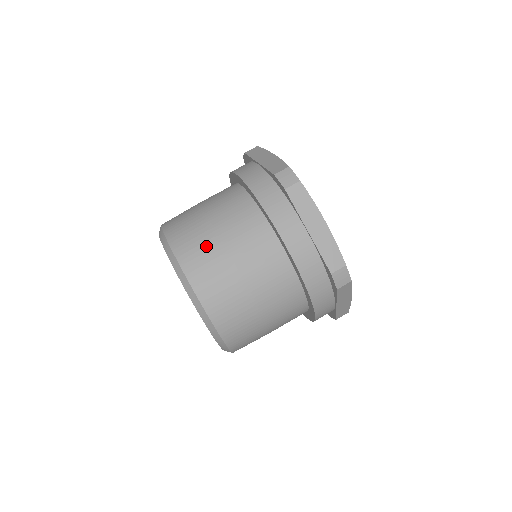
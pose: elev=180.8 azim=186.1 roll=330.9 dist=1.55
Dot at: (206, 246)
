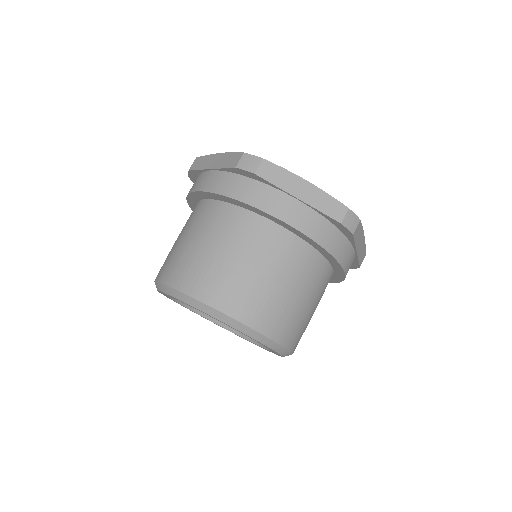
Dot at: (291, 313)
